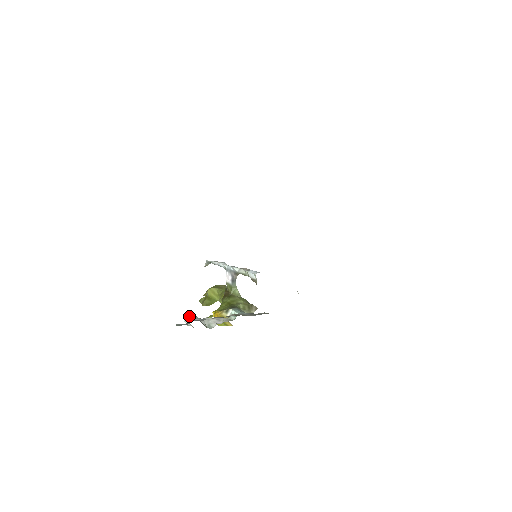
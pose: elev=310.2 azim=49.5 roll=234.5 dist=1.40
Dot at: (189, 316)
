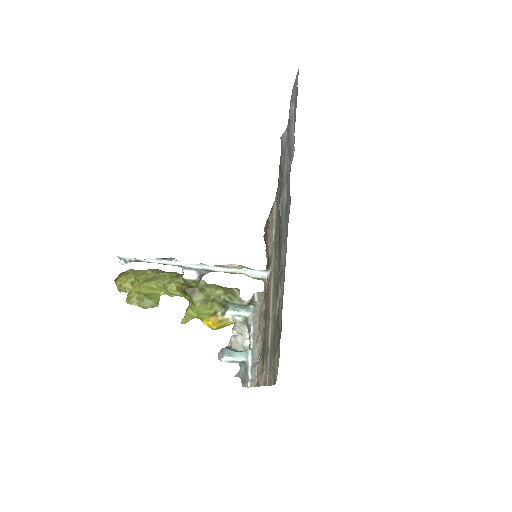
Dot at: (232, 357)
